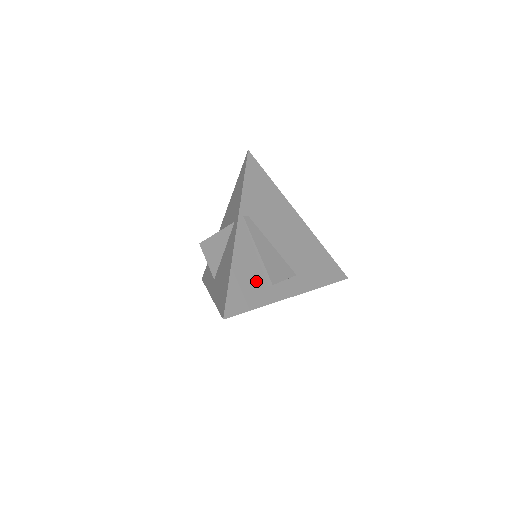
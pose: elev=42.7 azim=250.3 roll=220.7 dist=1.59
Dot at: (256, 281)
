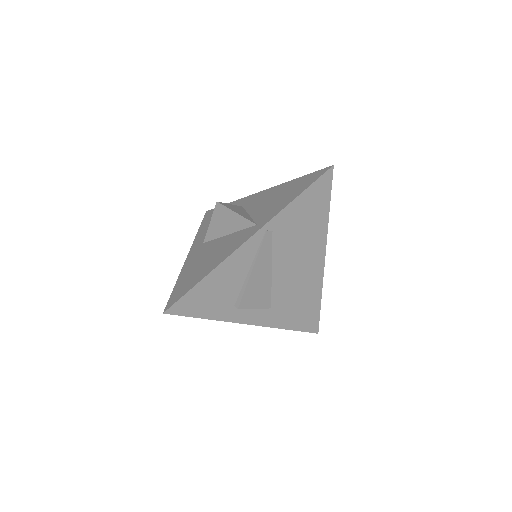
Dot at: (226, 295)
